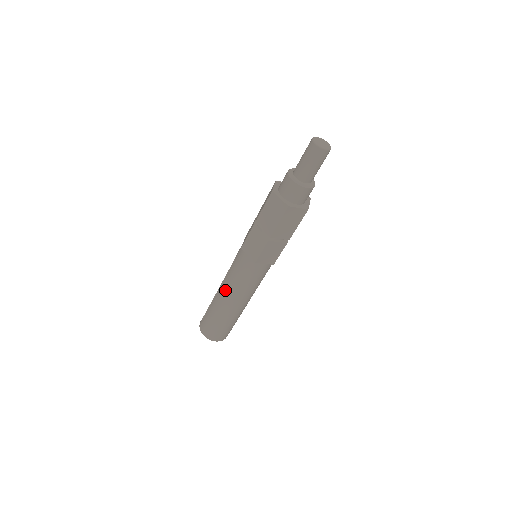
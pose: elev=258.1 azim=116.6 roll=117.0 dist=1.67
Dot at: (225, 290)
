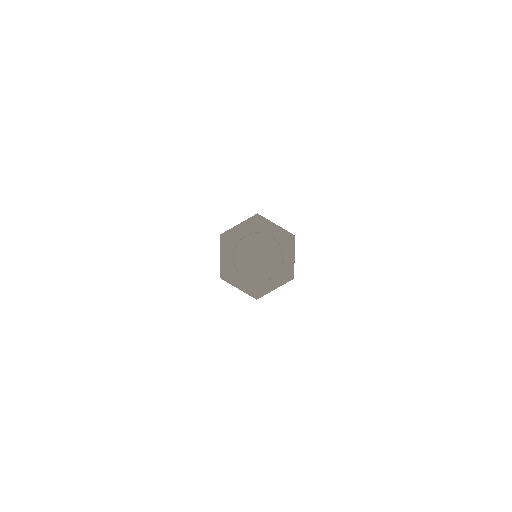
Dot at: occluded
